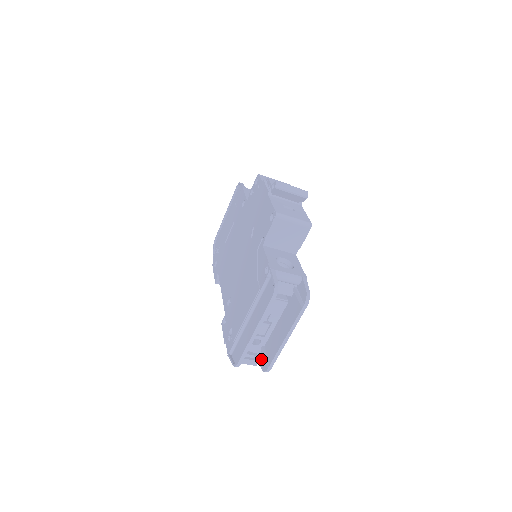
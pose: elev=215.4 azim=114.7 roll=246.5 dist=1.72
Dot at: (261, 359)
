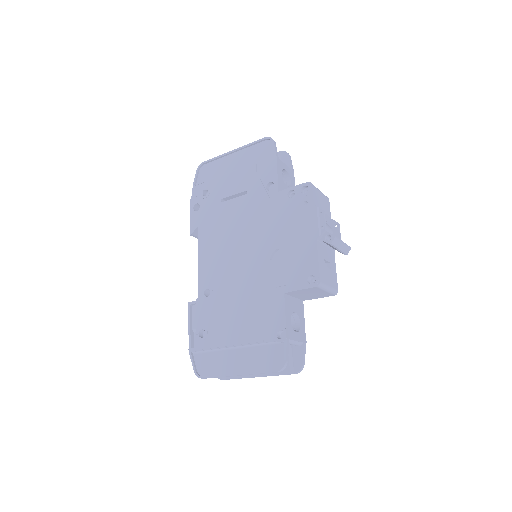
Dot at: occluded
